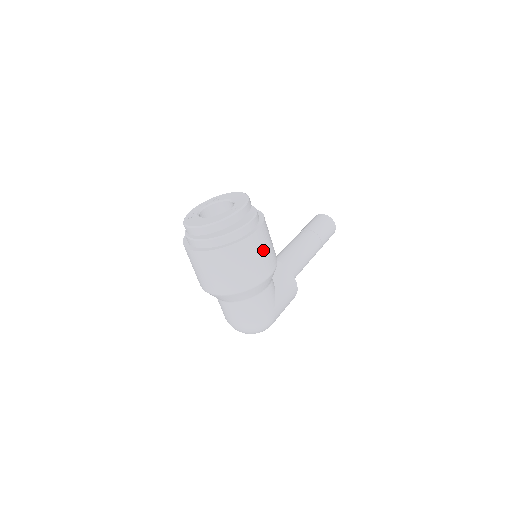
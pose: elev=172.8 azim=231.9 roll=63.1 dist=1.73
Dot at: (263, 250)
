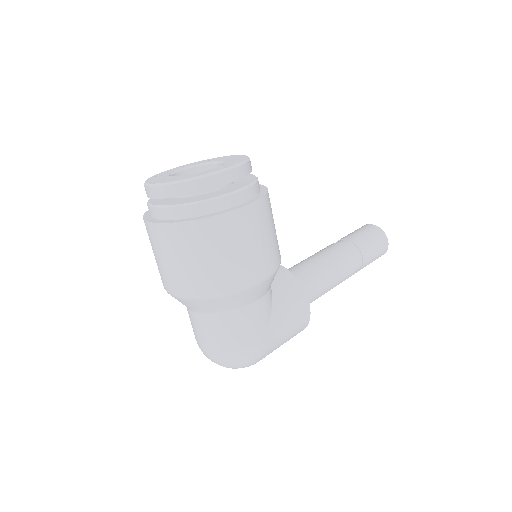
Dot at: (253, 239)
